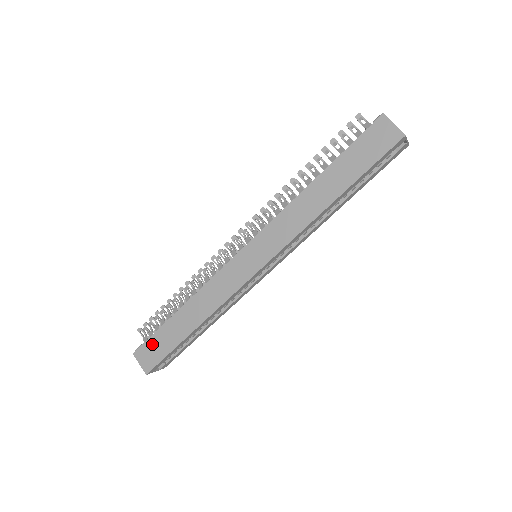
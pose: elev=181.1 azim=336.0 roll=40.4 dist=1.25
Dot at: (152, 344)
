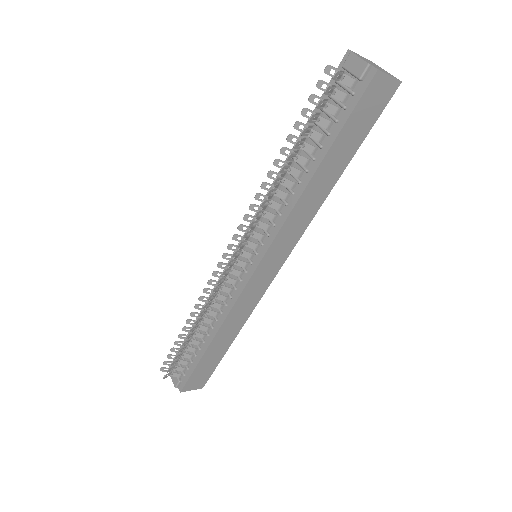
Dot at: (196, 375)
